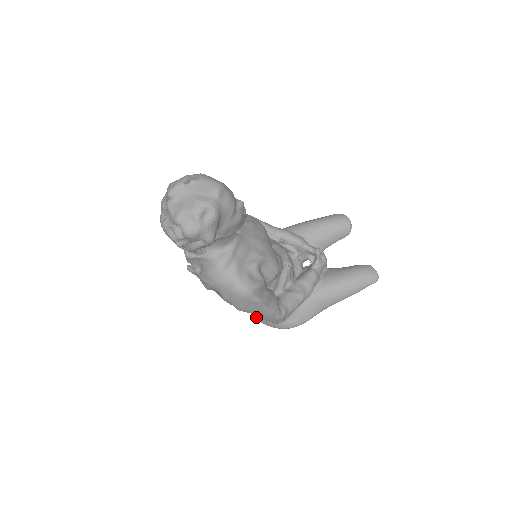
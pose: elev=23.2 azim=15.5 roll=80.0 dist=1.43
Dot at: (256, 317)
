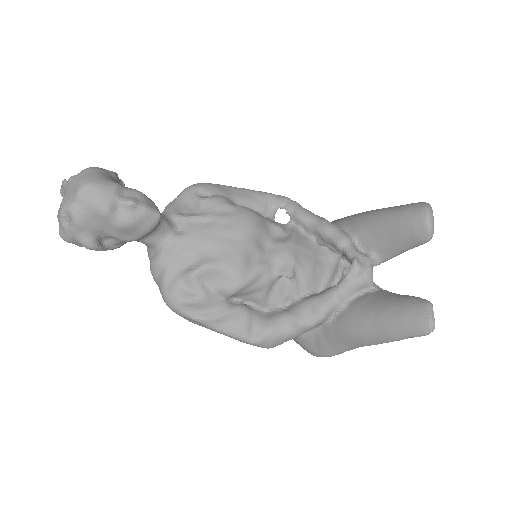
Dot at: occluded
